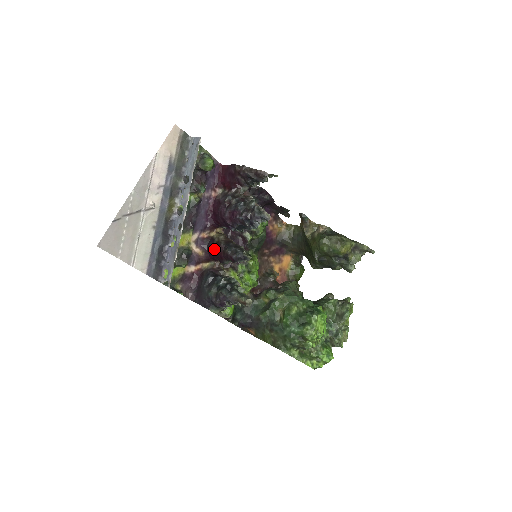
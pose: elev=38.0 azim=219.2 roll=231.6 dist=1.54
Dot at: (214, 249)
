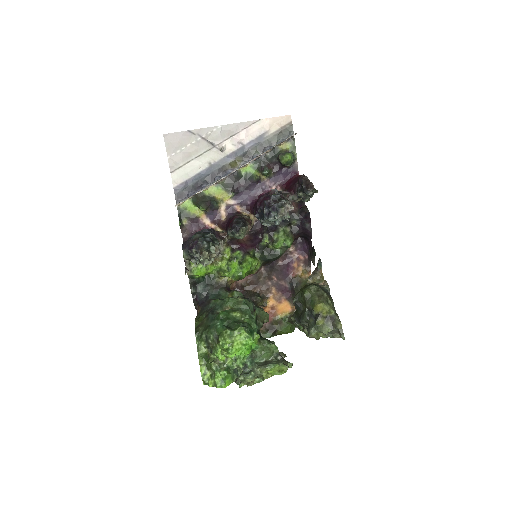
Dot at: (232, 218)
